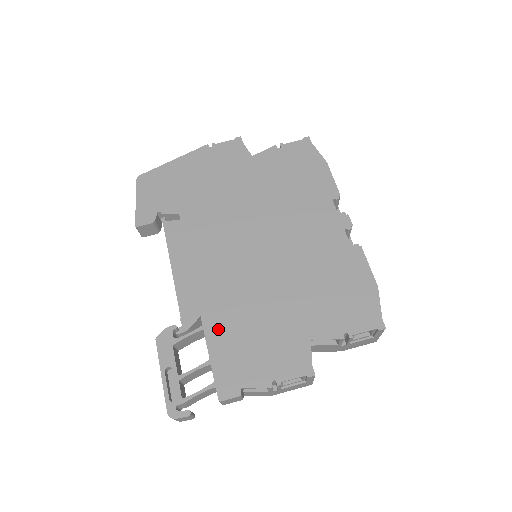
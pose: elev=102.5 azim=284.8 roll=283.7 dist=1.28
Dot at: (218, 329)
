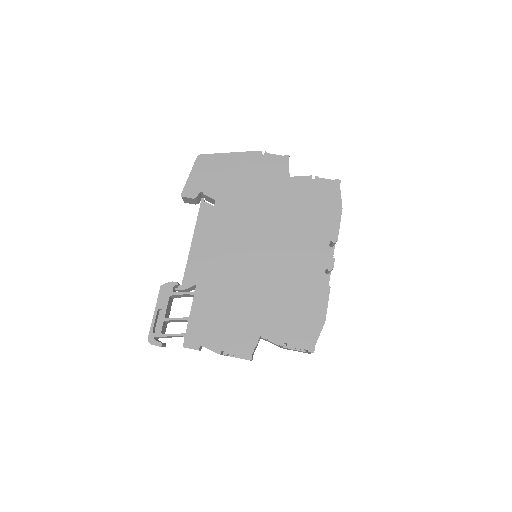
Dot at: (204, 299)
